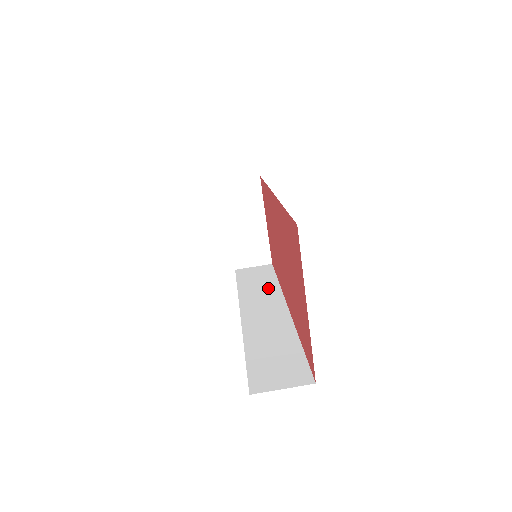
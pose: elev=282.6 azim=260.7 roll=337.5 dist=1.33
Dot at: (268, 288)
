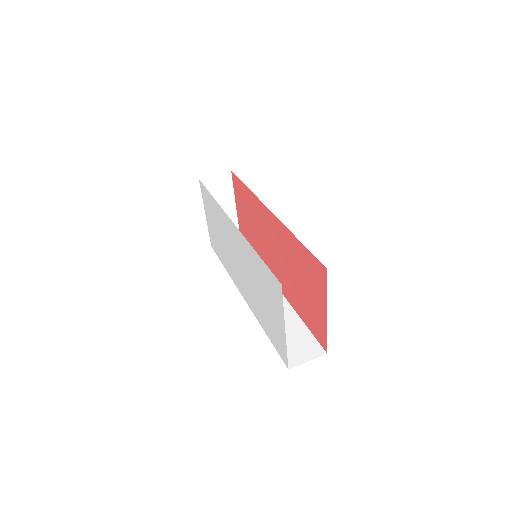
Dot at: occluded
